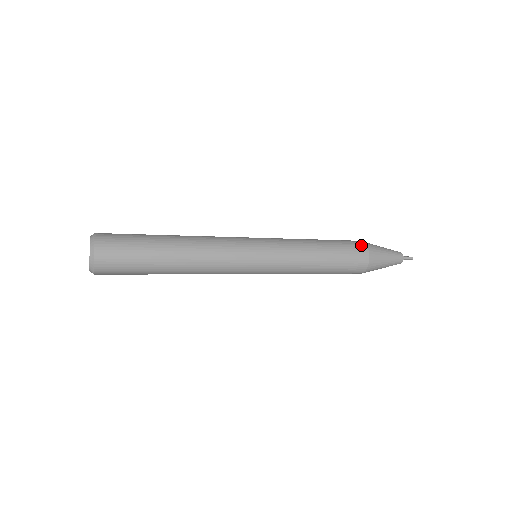
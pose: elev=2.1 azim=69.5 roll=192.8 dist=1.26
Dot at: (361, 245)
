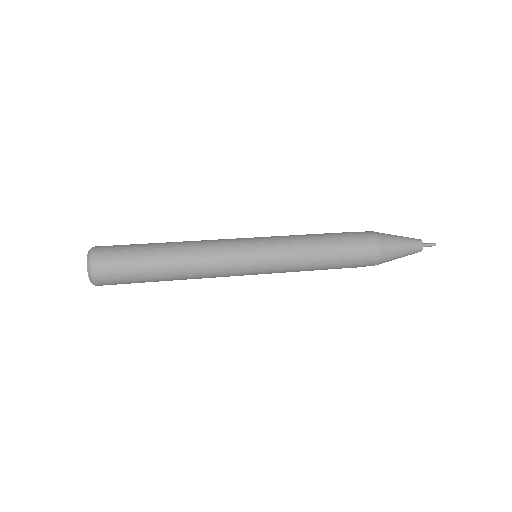
Dot at: (369, 234)
